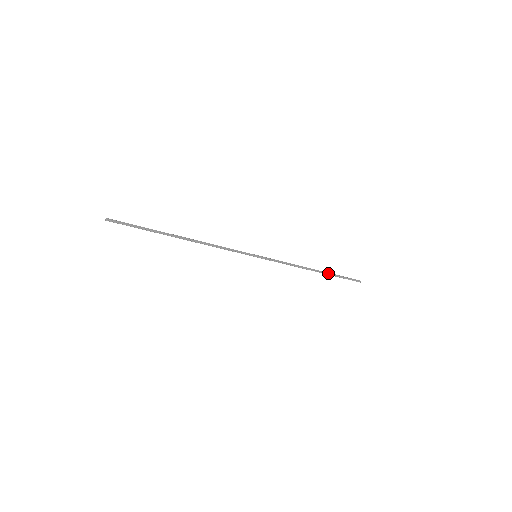
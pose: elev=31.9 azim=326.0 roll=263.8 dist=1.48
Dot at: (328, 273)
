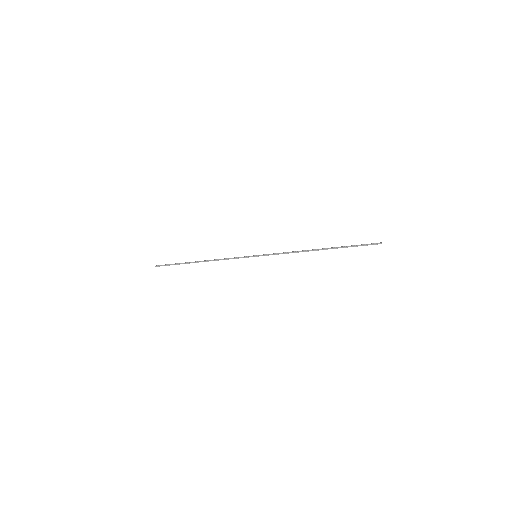
Dot at: (334, 247)
